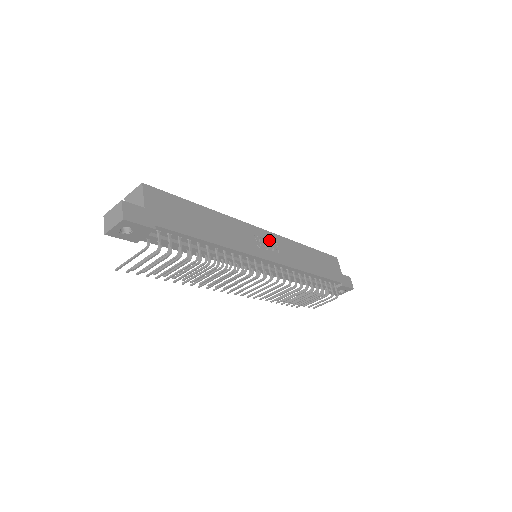
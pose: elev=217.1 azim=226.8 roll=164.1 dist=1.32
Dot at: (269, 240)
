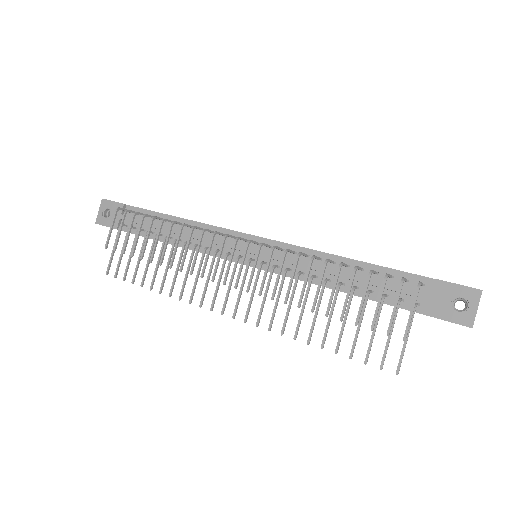
Dot at: occluded
